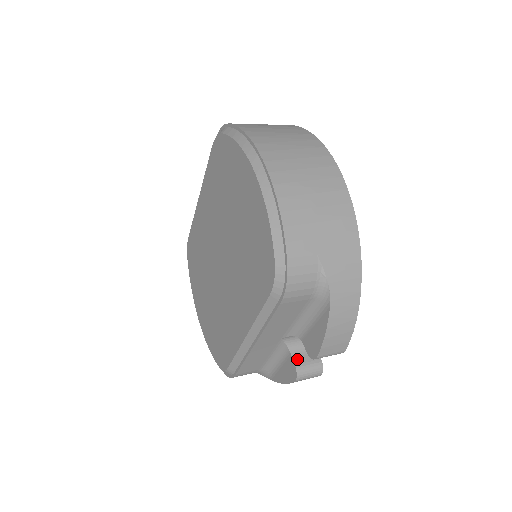
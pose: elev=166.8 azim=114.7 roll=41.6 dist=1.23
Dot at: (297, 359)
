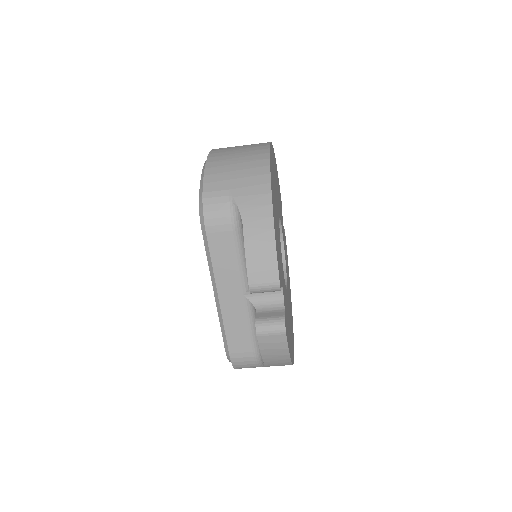
Dot at: (260, 315)
